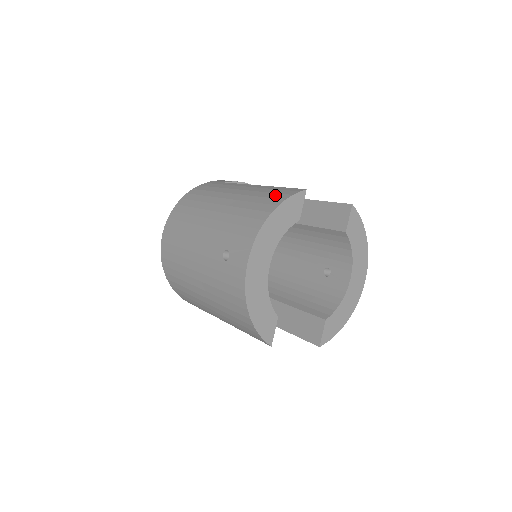
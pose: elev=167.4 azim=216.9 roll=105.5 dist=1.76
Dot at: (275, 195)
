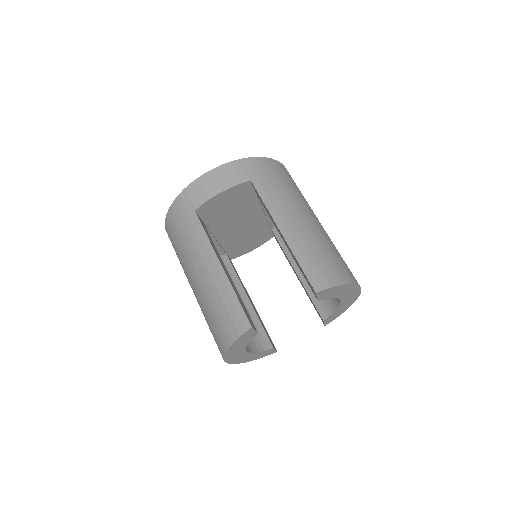
Dot at: (228, 320)
